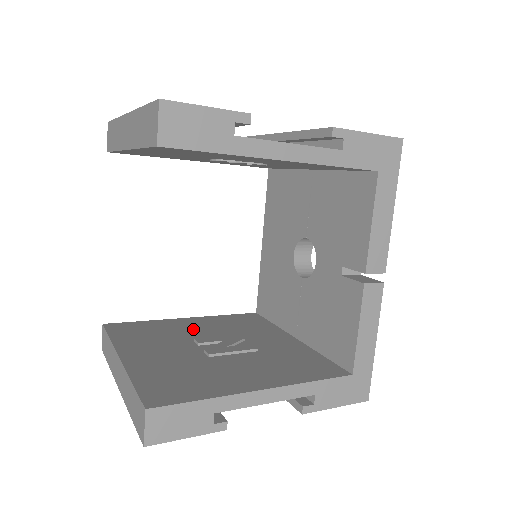
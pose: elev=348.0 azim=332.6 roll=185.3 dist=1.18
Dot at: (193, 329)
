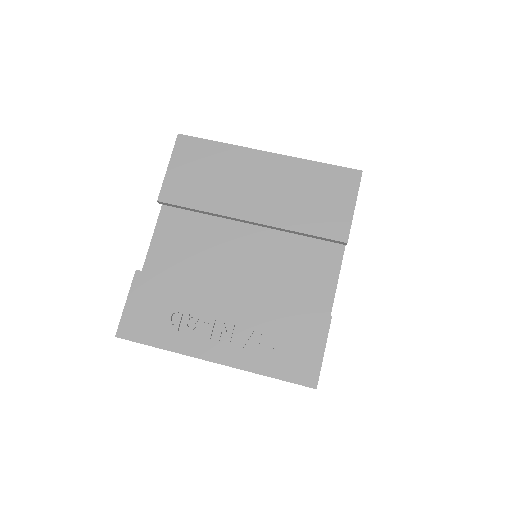
Dot at: occluded
